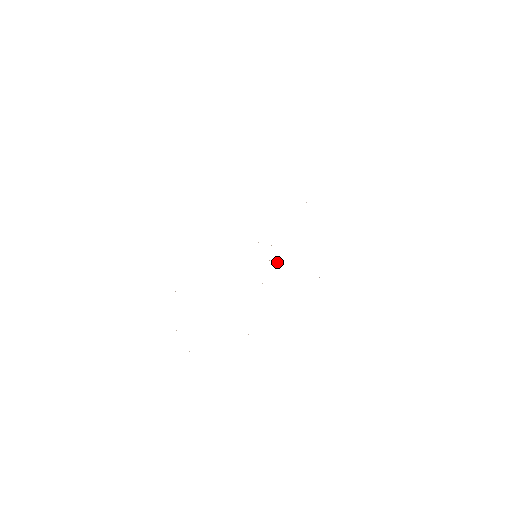
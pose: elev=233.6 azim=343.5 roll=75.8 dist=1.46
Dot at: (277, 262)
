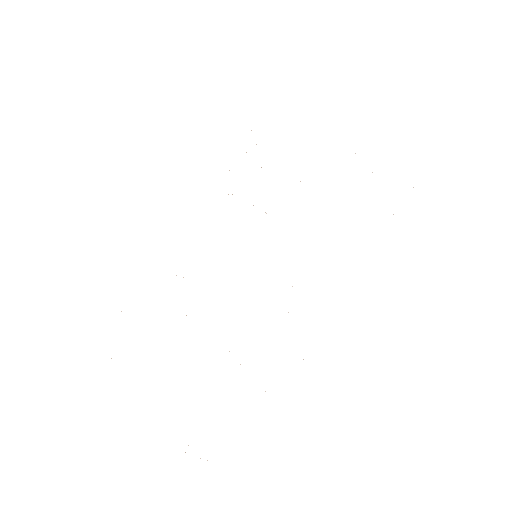
Dot at: occluded
